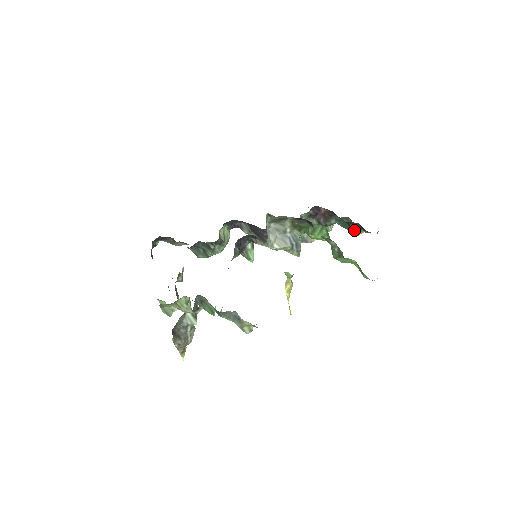
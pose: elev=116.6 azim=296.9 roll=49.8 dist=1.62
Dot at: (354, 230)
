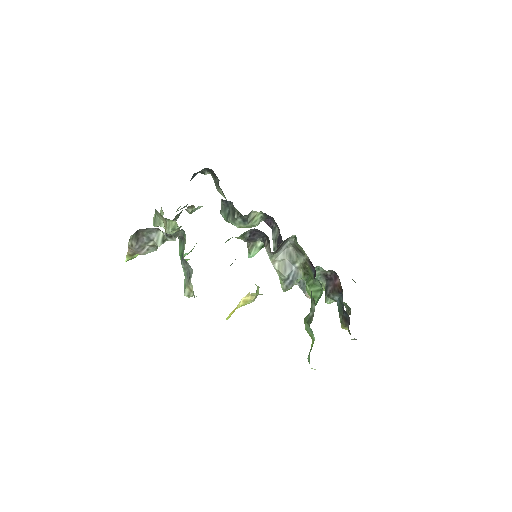
Dot at: (343, 320)
